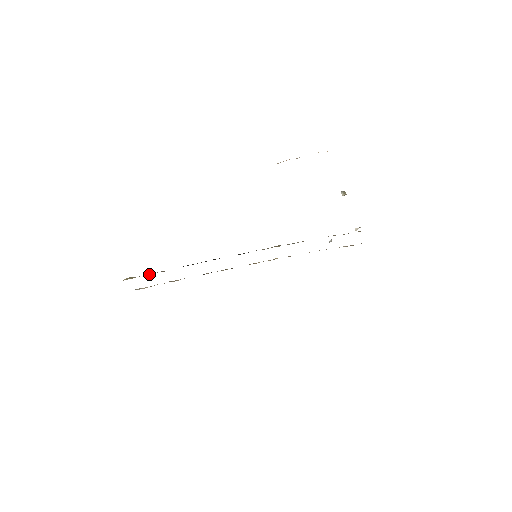
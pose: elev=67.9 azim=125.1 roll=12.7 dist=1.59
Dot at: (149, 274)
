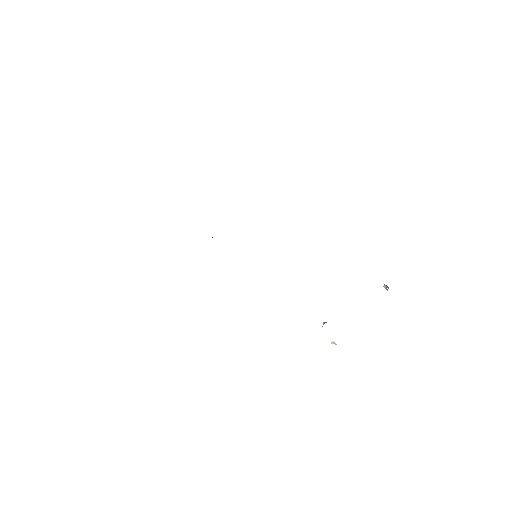
Dot at: occluded
